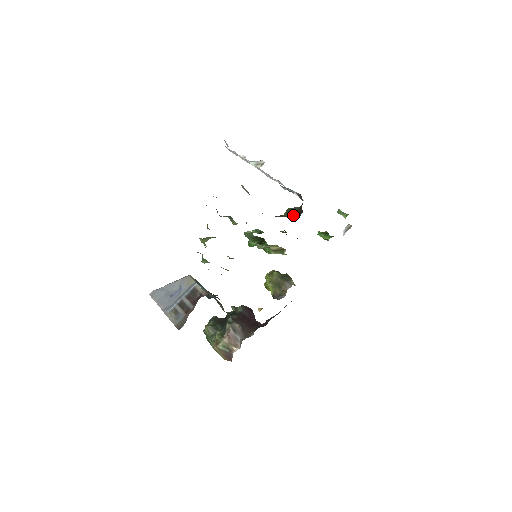
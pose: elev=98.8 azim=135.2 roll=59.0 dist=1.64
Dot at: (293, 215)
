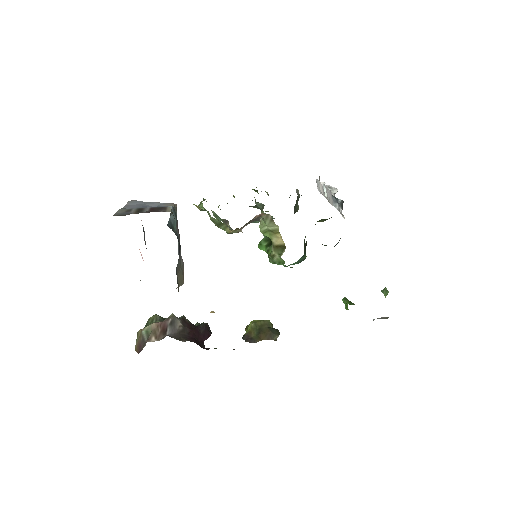
Dot at: (321, 221)
